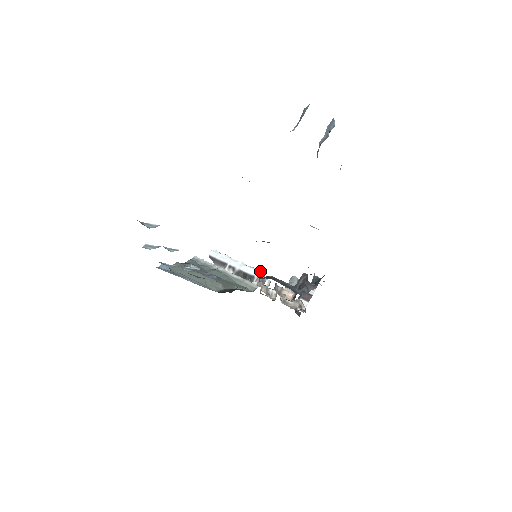
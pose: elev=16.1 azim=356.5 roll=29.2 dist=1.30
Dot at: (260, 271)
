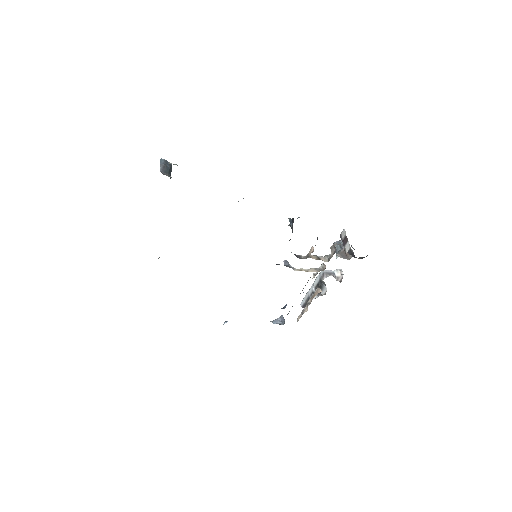
Dot at: (284, 263)
